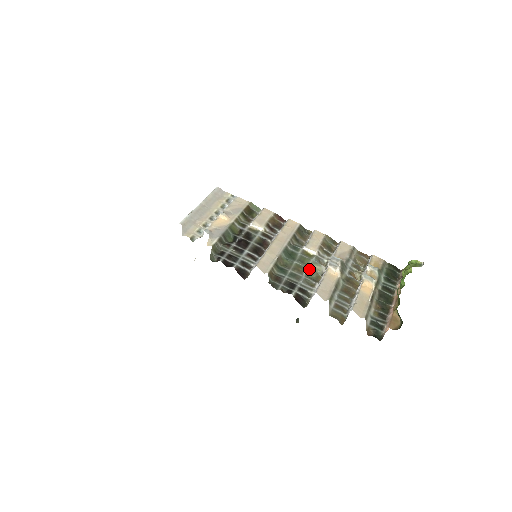
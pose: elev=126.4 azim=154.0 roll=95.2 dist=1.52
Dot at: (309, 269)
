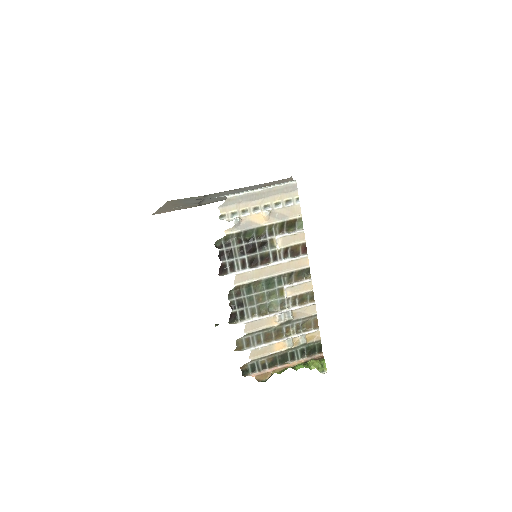
Dot at: (266, 304)
